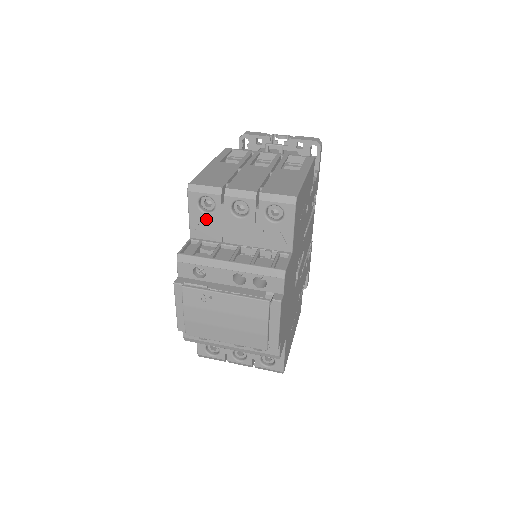
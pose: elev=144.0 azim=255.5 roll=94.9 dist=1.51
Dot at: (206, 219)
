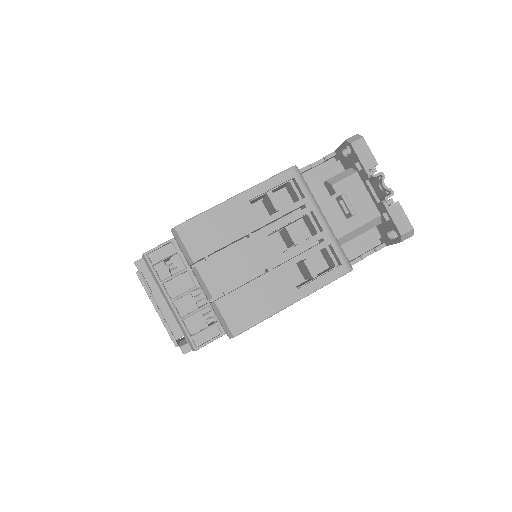
Dot at: (182, 252)
